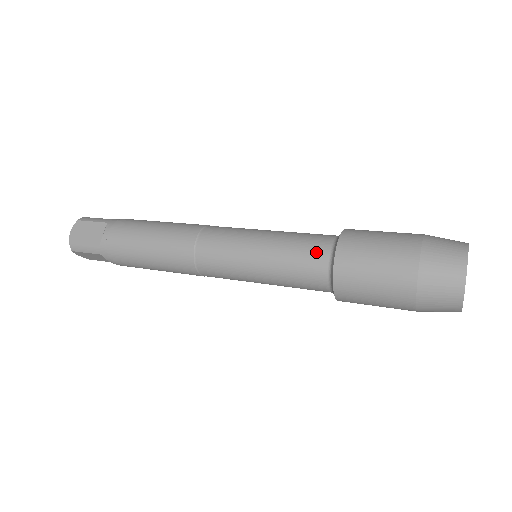
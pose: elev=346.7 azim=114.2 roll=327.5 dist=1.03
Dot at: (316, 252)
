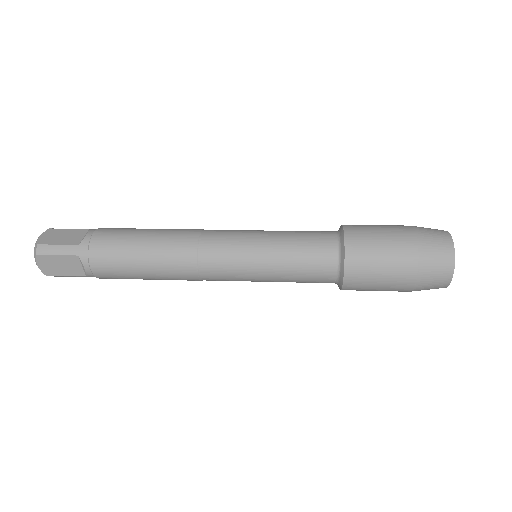
Dot at: (324, 236)
